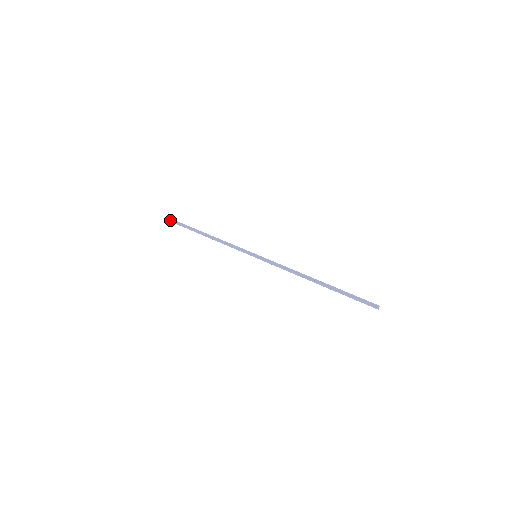
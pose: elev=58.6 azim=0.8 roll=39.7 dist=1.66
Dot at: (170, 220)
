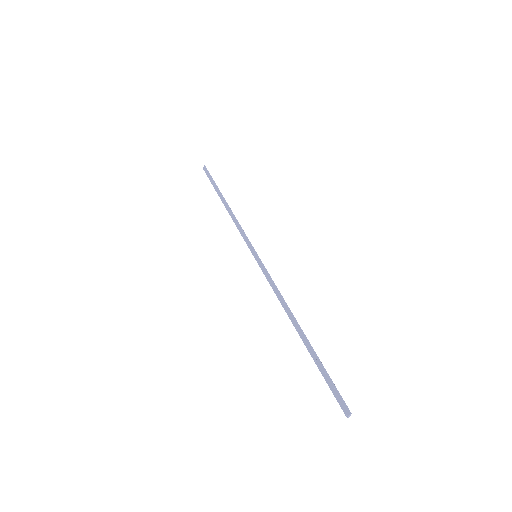
Dot at: (205, 169)
